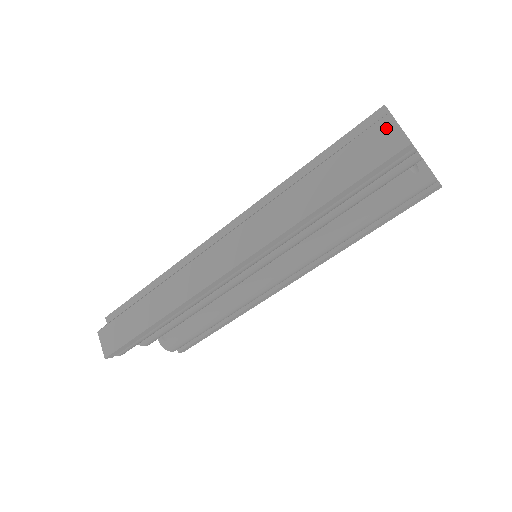
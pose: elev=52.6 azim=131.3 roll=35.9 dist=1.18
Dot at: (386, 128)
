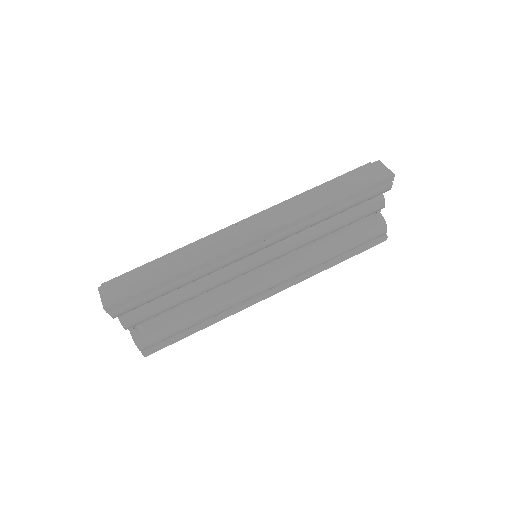
Dot at: (378, 166)
